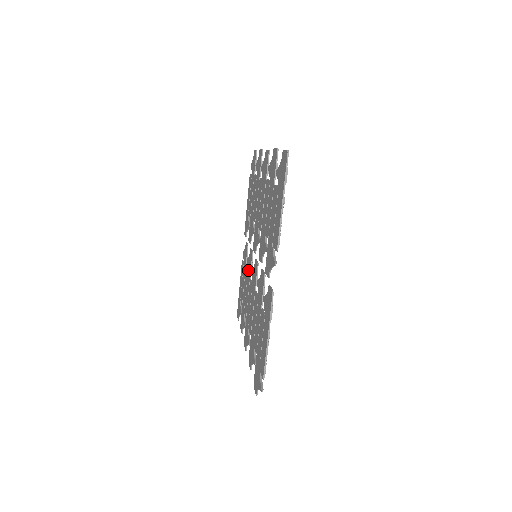
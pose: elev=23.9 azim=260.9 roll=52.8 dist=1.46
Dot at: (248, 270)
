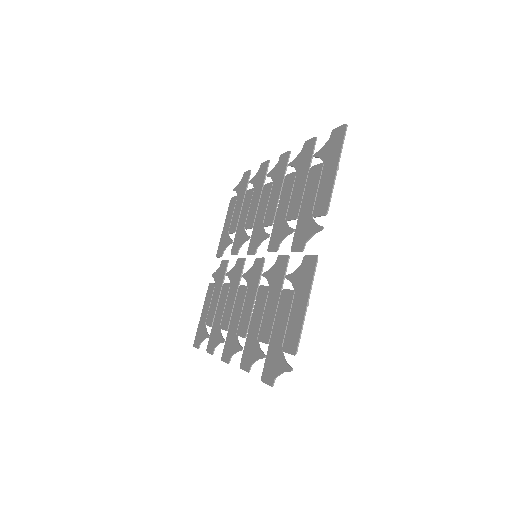
Dot at: (233, 280)
